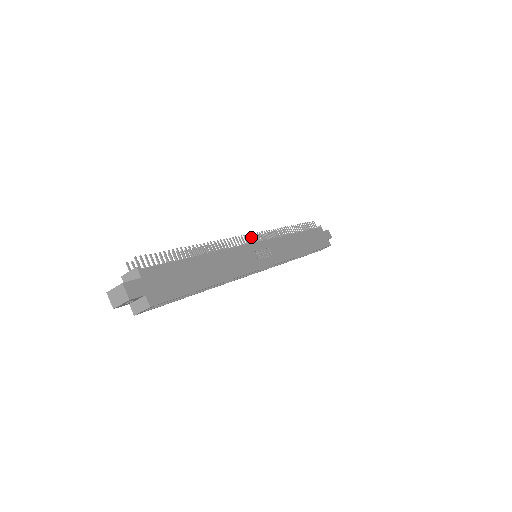
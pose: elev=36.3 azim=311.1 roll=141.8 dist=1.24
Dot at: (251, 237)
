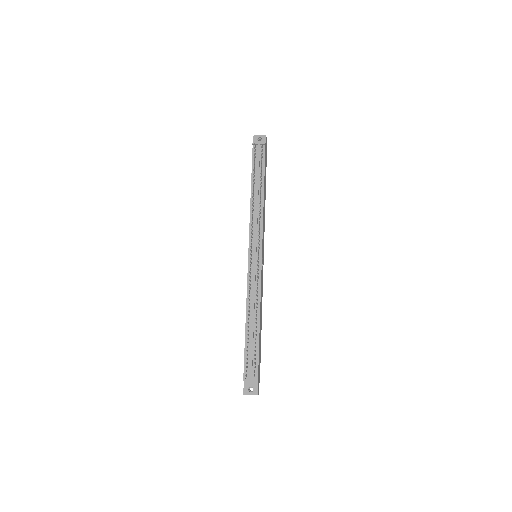
Dot at: (258, 254)
